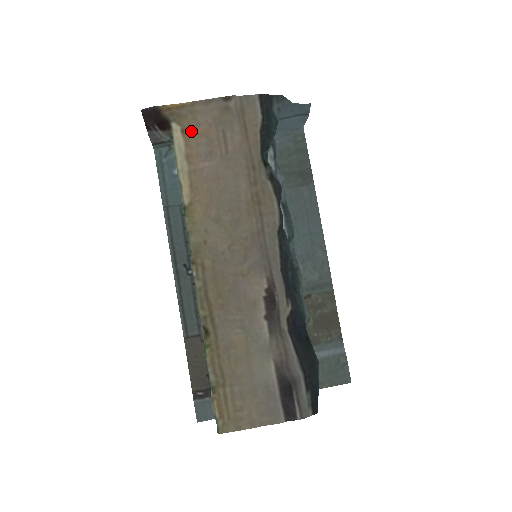
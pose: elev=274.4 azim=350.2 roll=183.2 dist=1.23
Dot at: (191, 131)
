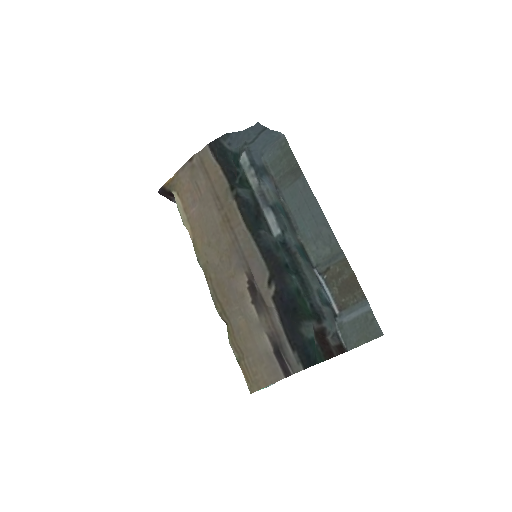
Dot at: (181, 192)
